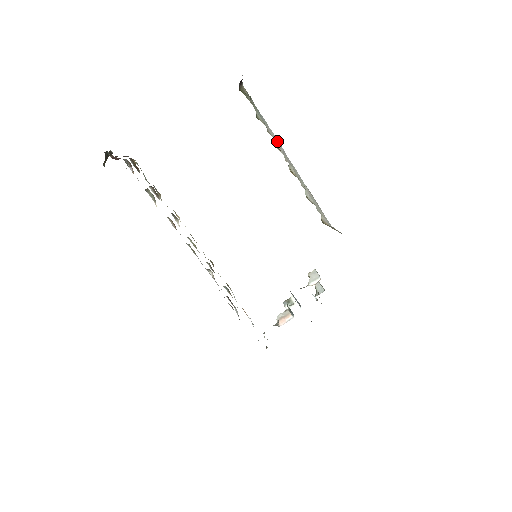
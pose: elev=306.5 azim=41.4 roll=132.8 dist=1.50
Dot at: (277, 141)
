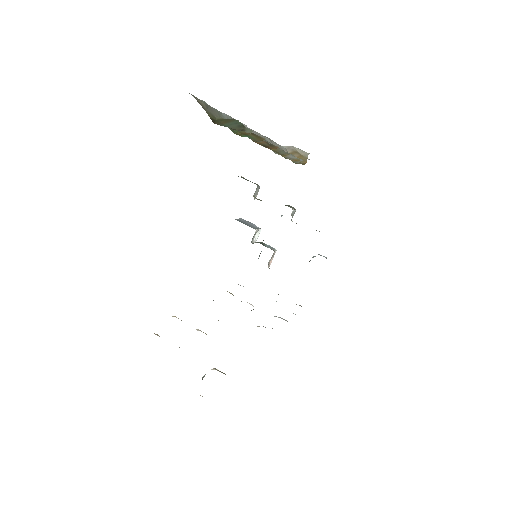
Dot at: occluded
